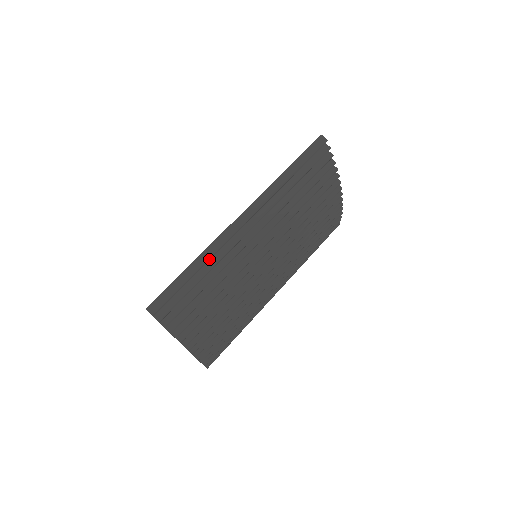
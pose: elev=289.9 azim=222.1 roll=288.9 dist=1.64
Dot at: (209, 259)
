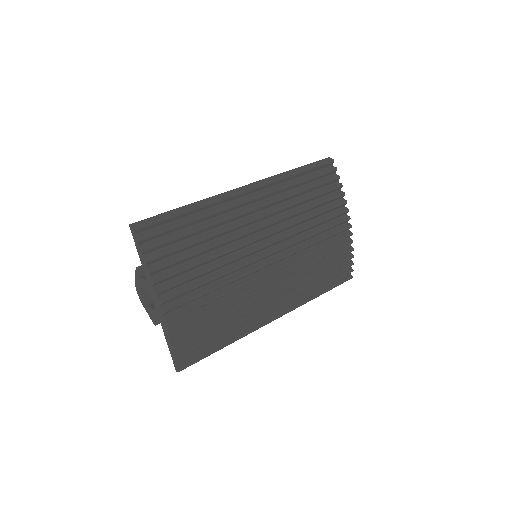
Dot at: (204, 206)
